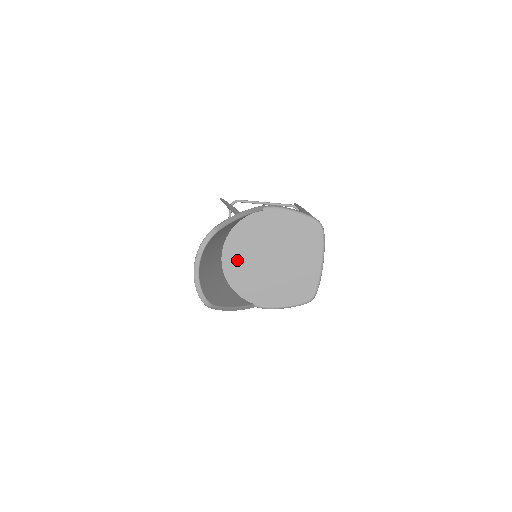
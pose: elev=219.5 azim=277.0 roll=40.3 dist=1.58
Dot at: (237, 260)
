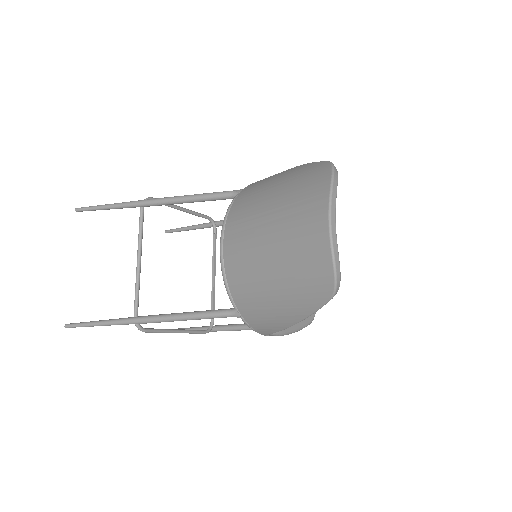
Dot at: occluded
